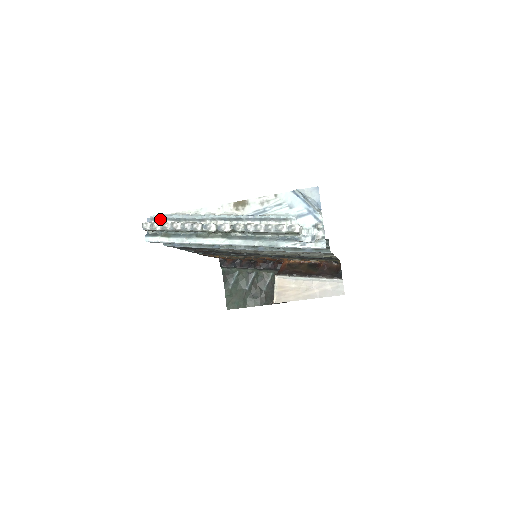
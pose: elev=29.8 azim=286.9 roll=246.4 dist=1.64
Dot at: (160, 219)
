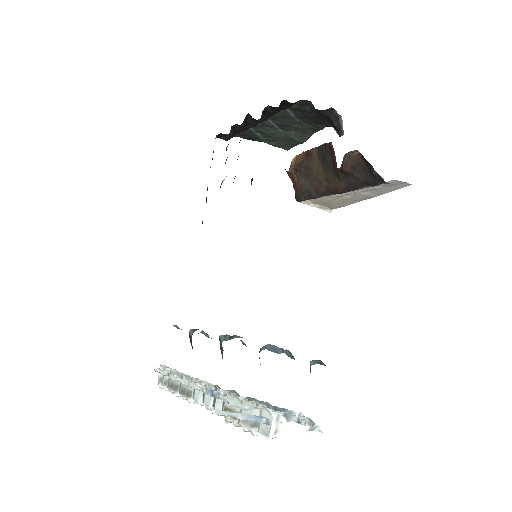
Dot at: occluded
